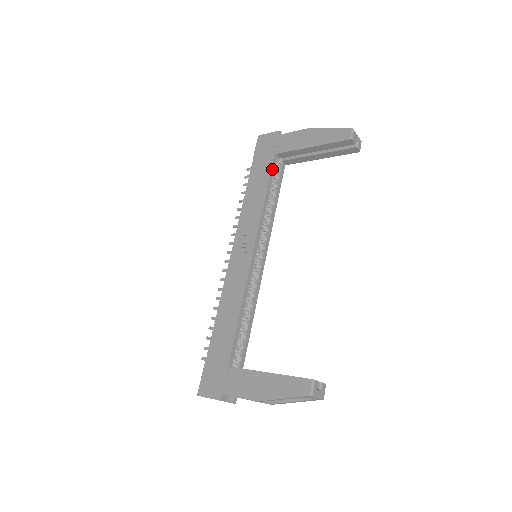
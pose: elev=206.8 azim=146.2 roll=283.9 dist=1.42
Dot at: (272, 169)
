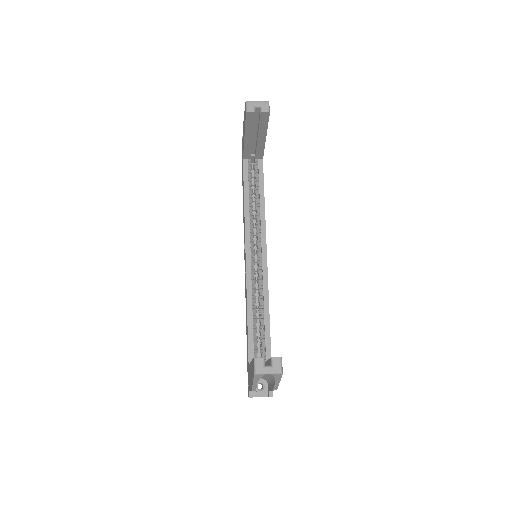
Dot at: (245, 173)
